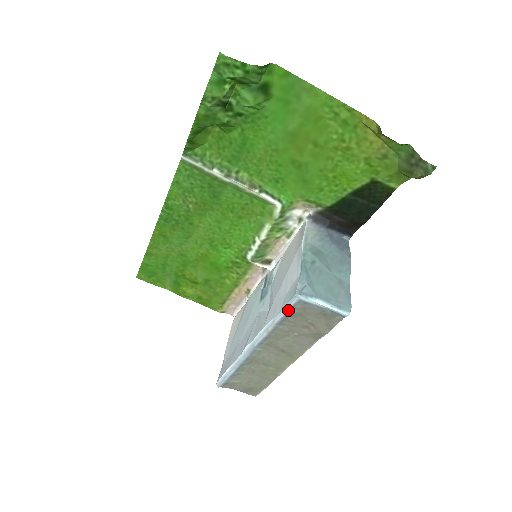
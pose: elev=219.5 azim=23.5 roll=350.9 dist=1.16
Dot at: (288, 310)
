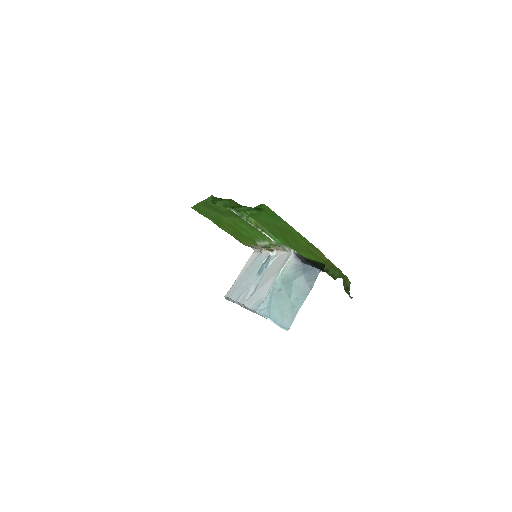
Dot at: (253, 312)
